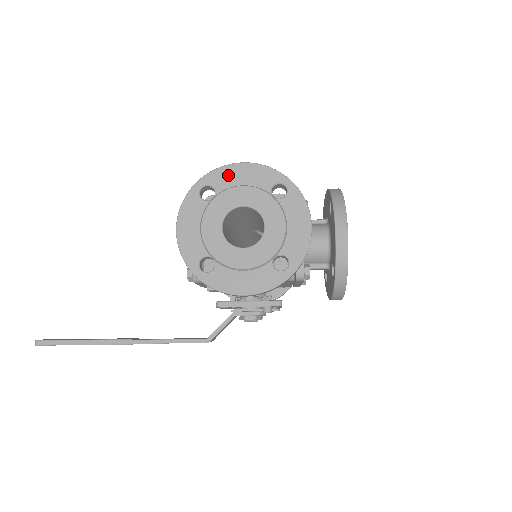
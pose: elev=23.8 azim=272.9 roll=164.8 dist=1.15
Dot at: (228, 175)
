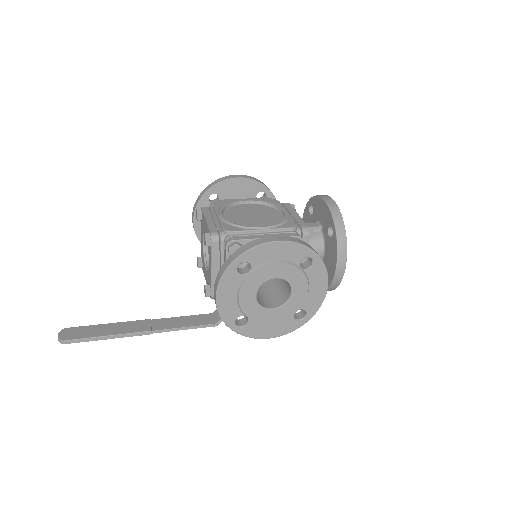
Dot at: (264, 253)
